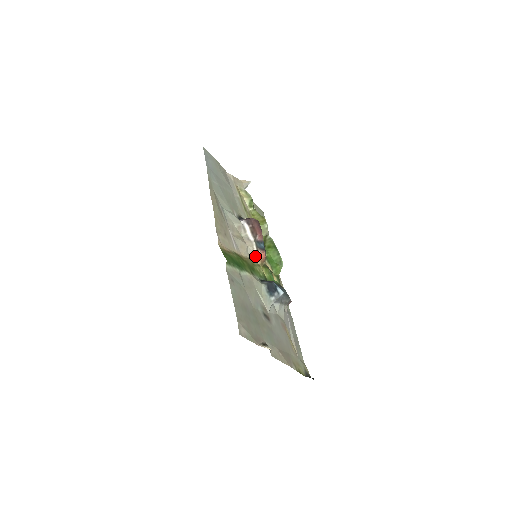
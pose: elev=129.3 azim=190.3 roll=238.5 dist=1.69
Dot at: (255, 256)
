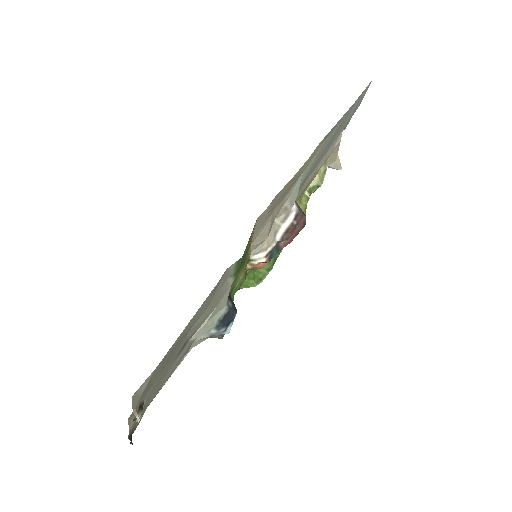
Dot at: (256, 257)
